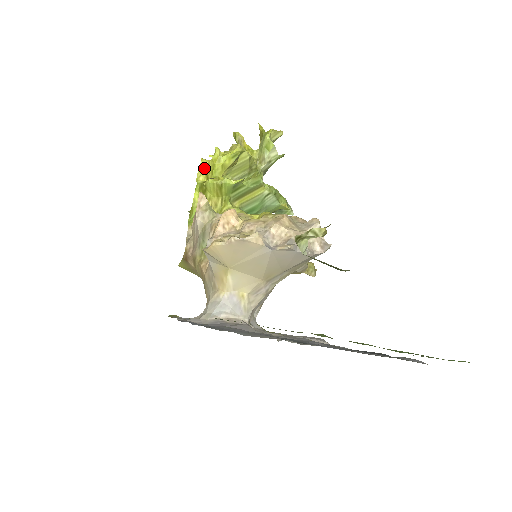
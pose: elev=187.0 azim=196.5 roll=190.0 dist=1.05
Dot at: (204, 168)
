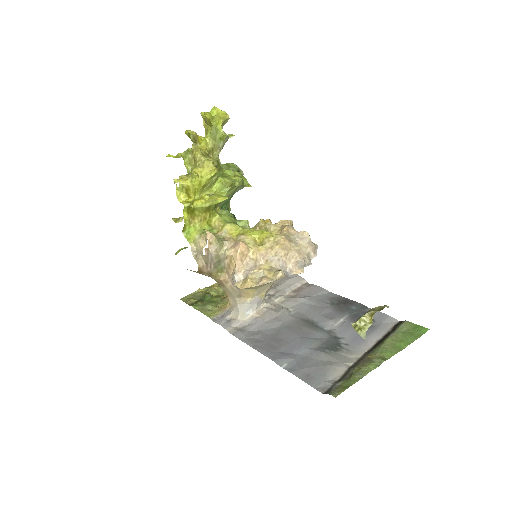
Dot at: (183, 189)
